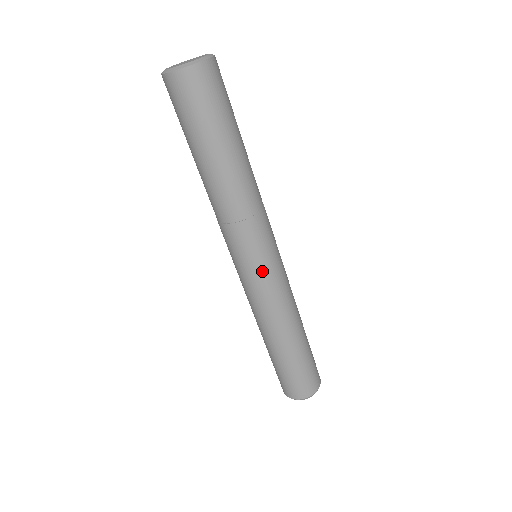
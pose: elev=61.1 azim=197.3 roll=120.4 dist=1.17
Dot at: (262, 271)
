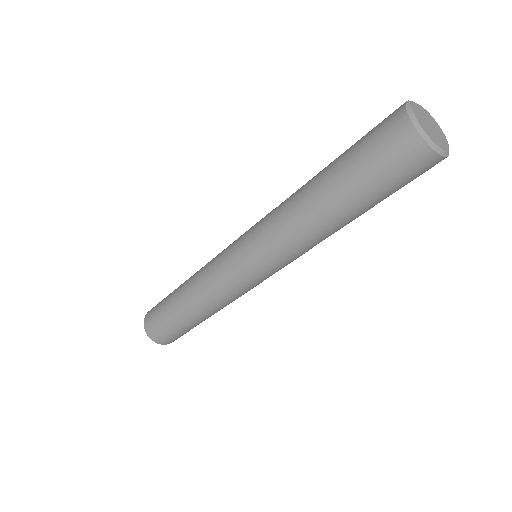
Dot at: occluded
